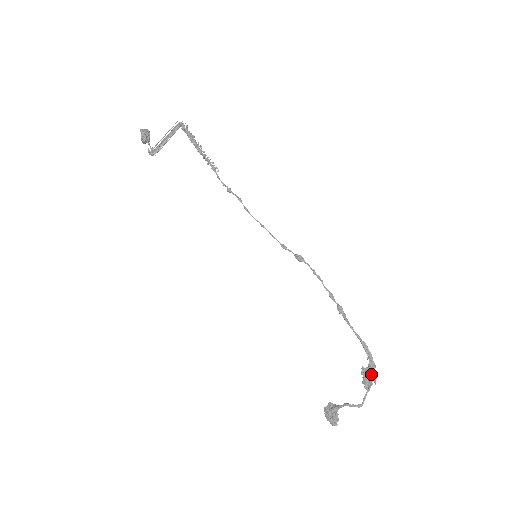
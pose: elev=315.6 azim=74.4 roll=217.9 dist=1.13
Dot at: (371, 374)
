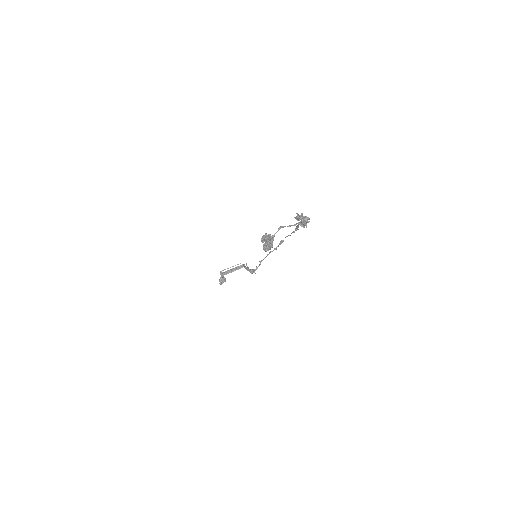
Dot at: (302, 213)
